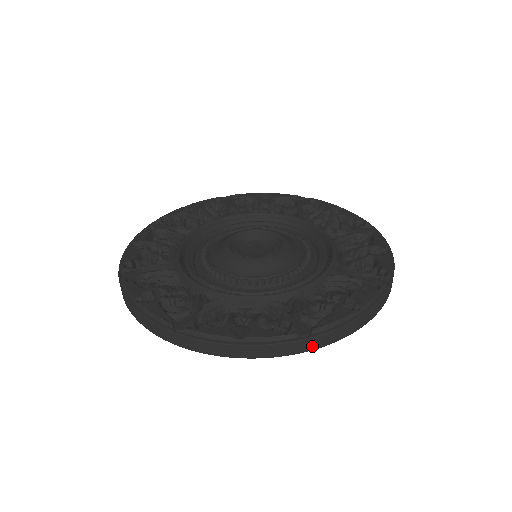
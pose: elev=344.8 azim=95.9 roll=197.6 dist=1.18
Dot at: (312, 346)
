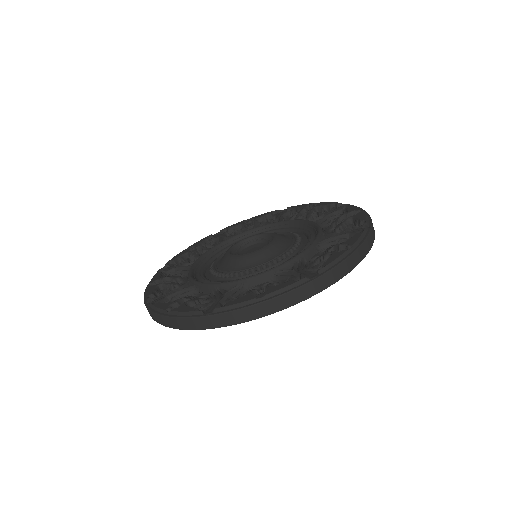
Dot at: (374, 234)
